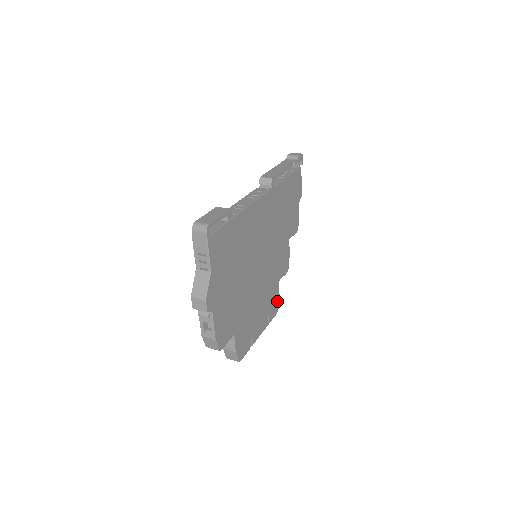
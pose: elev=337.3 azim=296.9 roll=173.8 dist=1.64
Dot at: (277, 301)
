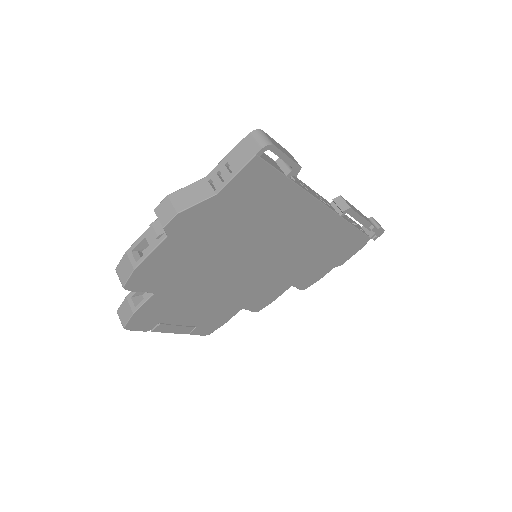
Dot at: (219, 324)
